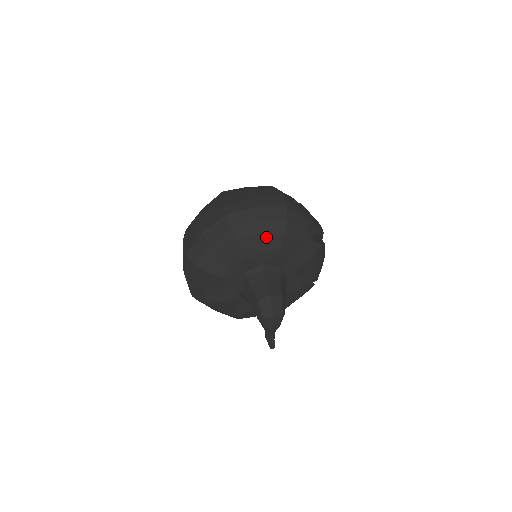
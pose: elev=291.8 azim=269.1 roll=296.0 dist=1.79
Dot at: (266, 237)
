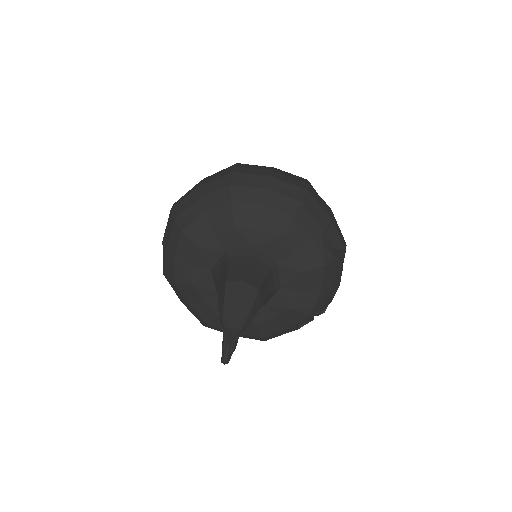
Dot at: (268, 212)
